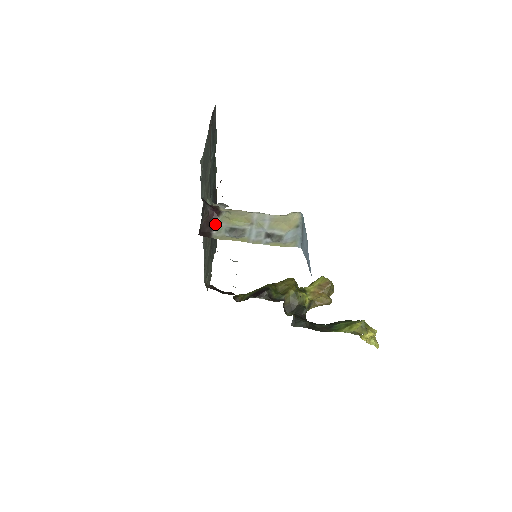
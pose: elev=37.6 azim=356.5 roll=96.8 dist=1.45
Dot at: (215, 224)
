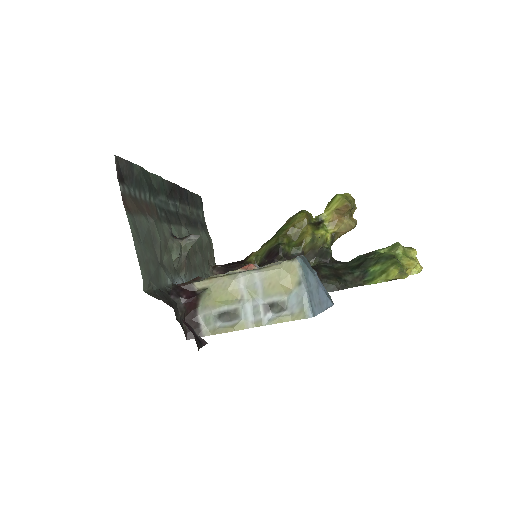
Dot at: (198, 313)
